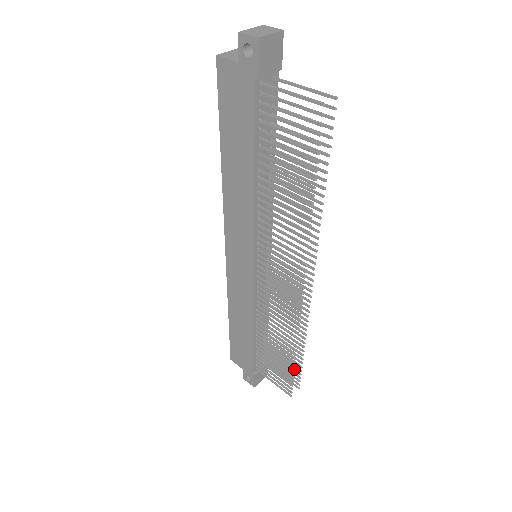
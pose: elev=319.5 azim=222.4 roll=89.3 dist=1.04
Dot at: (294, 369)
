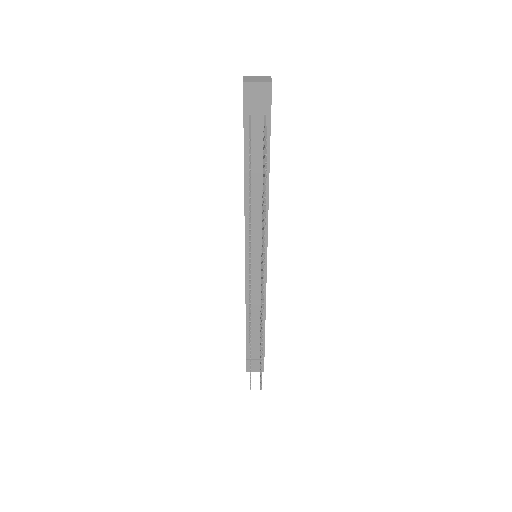
Dot at: occluded
